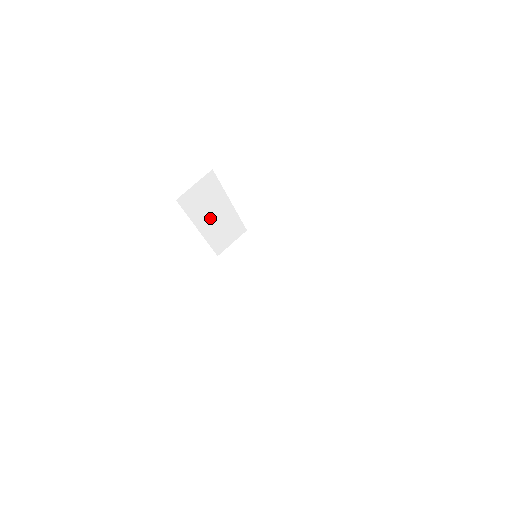
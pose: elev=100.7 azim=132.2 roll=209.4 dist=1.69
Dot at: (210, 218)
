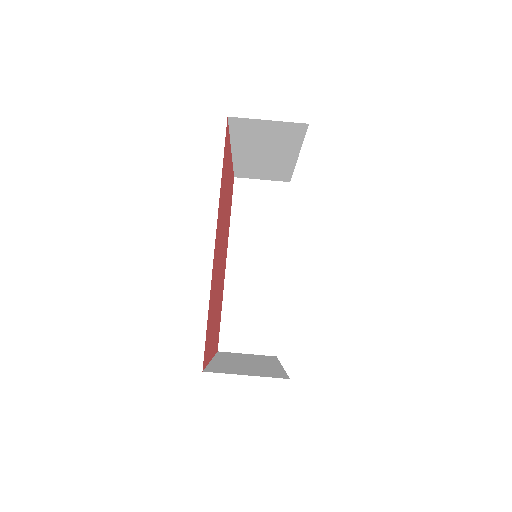
Dot at: (257, 152)
